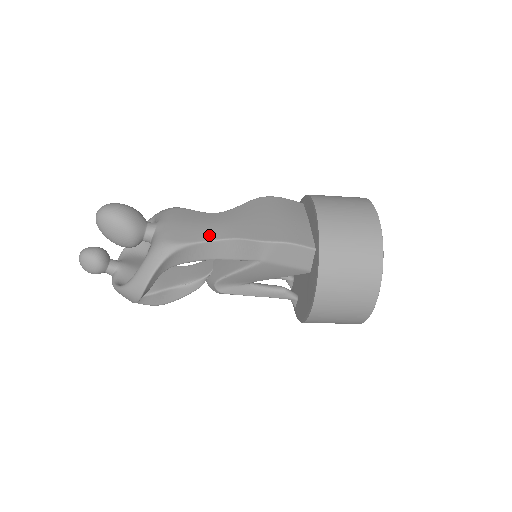
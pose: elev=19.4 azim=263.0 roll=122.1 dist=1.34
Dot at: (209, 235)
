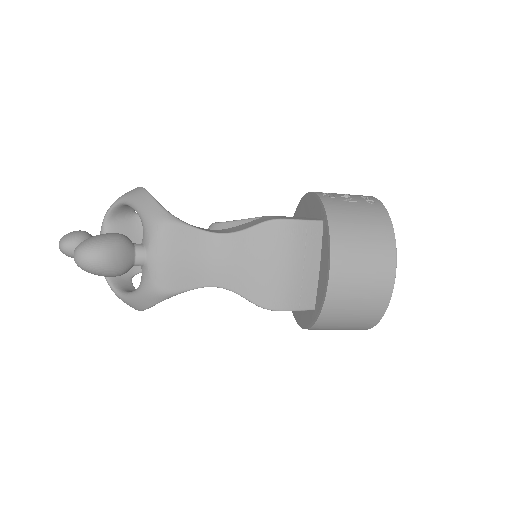
Dot at: (206, 279)
